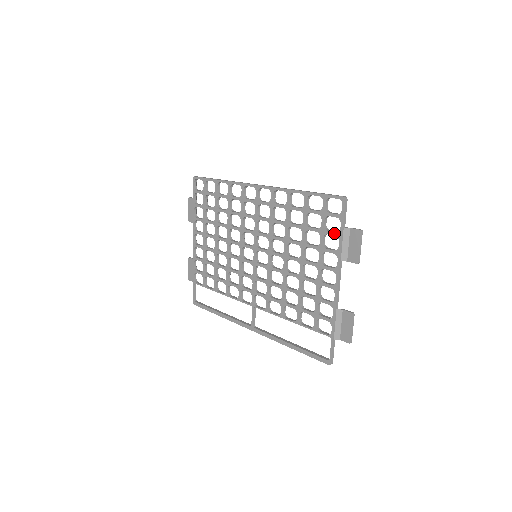
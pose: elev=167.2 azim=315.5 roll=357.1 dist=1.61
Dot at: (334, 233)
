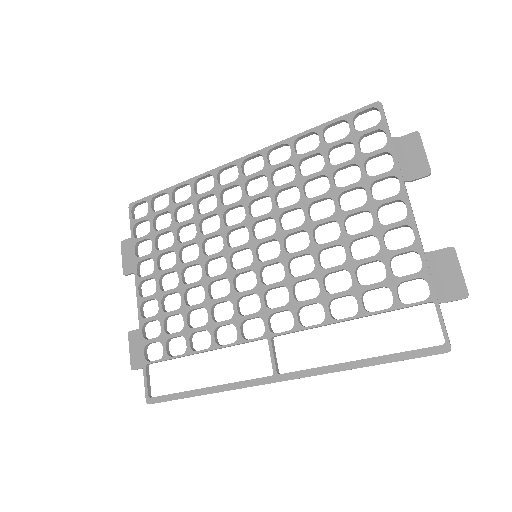
Dot at: (380, 150)
